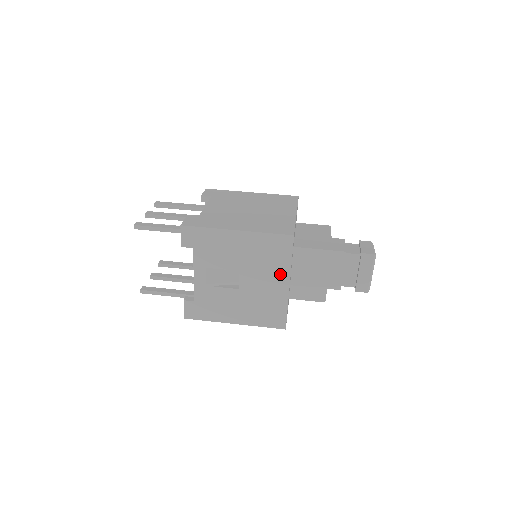
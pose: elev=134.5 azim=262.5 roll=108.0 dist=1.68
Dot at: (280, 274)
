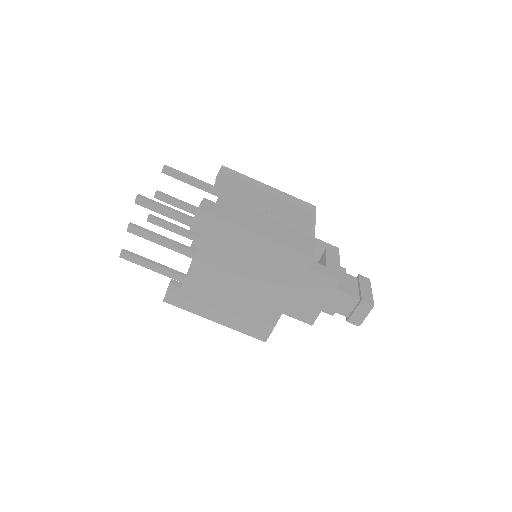
Dot at: occluded
